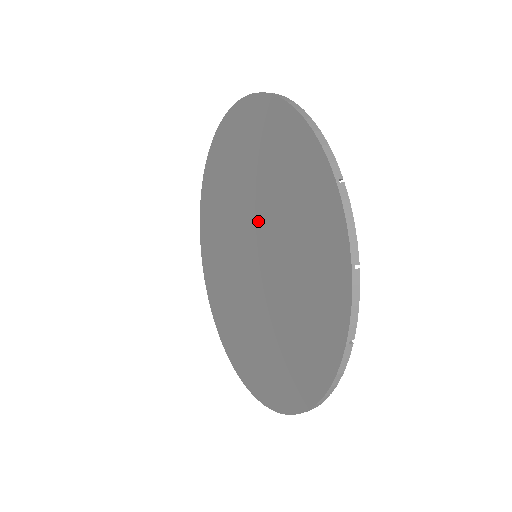
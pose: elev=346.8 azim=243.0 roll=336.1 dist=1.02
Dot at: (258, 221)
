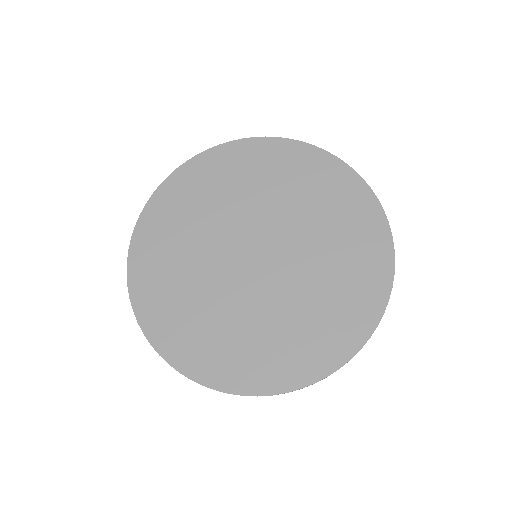
Dot at: (287, 240)
